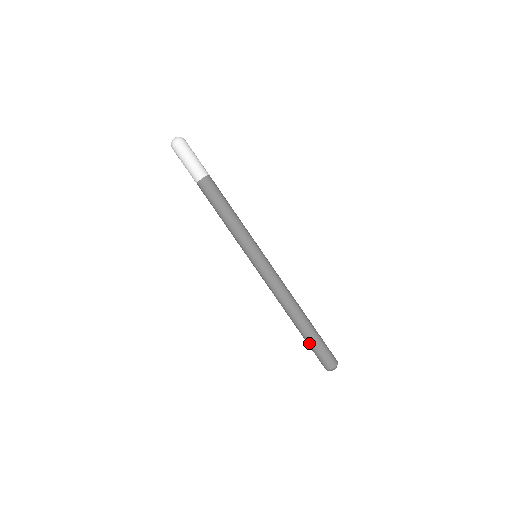
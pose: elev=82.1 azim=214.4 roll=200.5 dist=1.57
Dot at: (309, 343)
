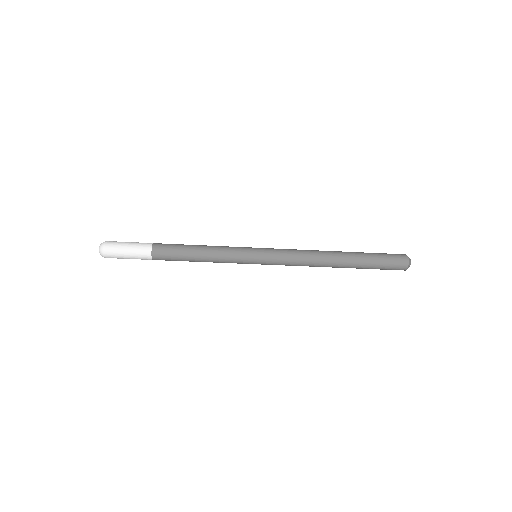
Dot at: occluded
